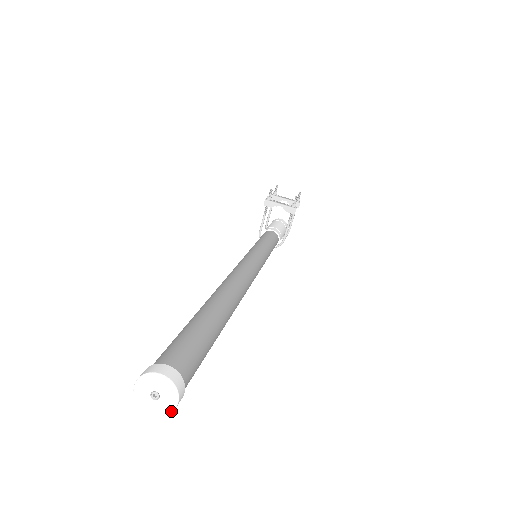
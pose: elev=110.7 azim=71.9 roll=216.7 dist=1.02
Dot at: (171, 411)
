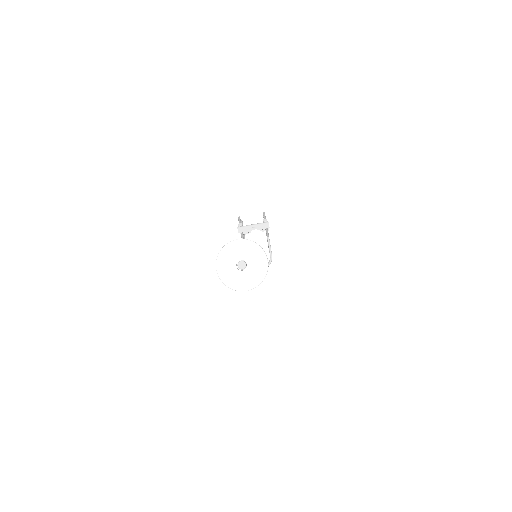
Dot at: (265, 274)
